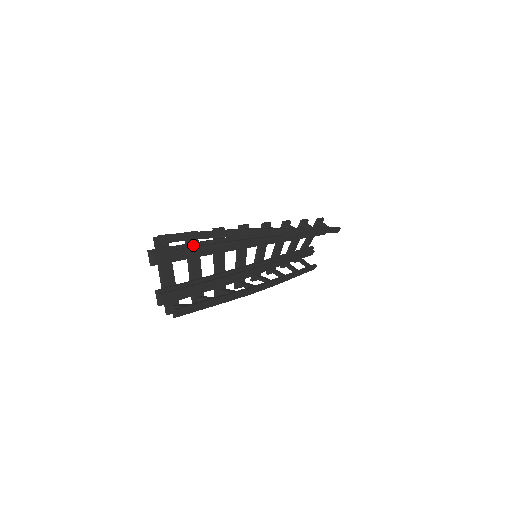
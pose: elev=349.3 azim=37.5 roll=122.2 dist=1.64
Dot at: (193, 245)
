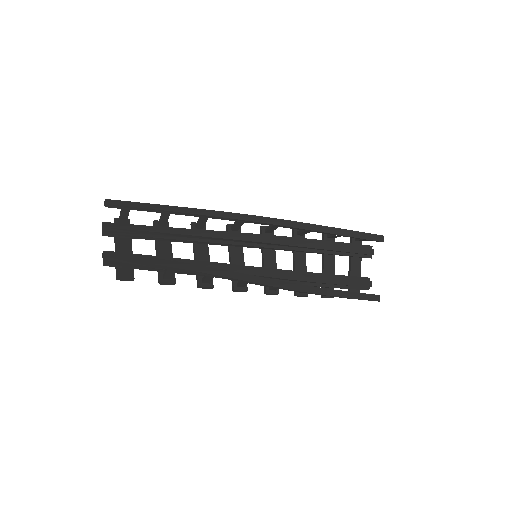
Dot at: (159, 228)
